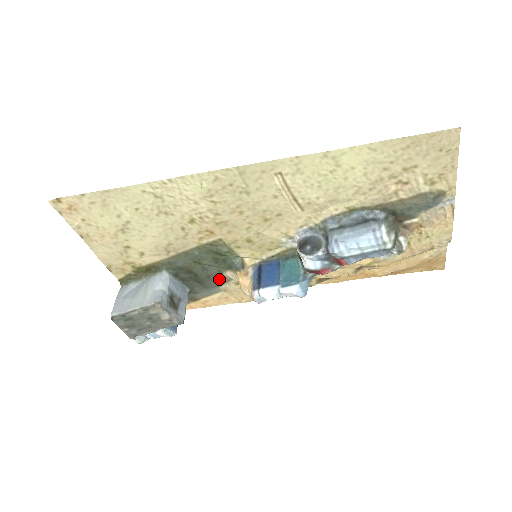
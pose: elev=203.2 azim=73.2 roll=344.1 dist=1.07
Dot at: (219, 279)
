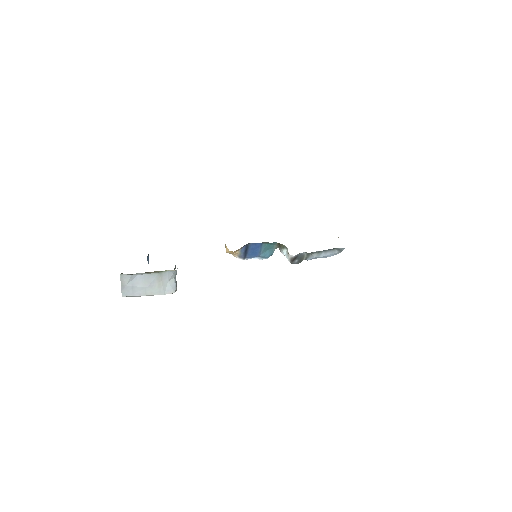
Dot at: occluded
